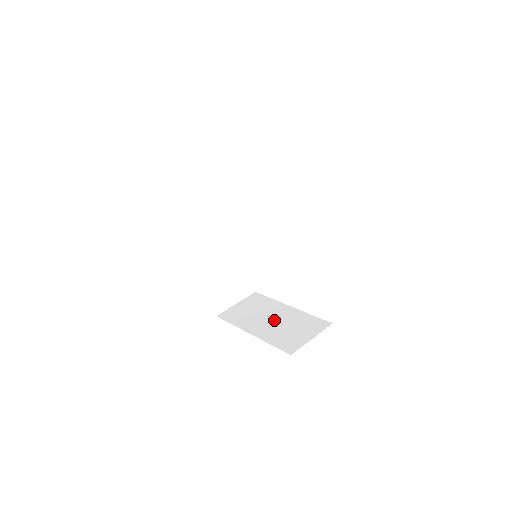
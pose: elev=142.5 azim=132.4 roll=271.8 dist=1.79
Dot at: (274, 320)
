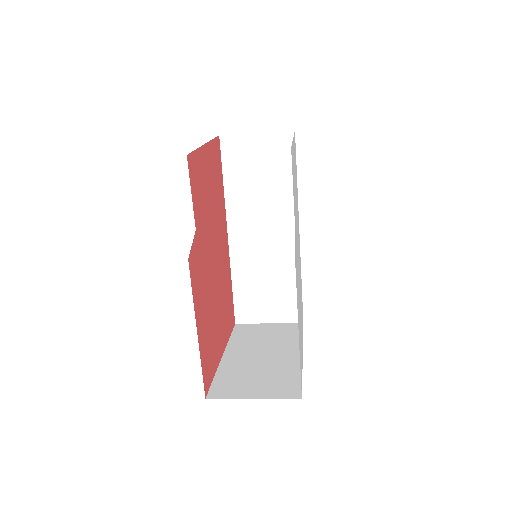
Dot at: (263, 356)
